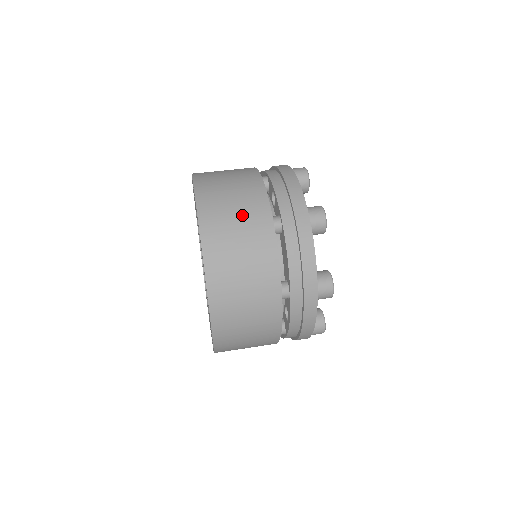
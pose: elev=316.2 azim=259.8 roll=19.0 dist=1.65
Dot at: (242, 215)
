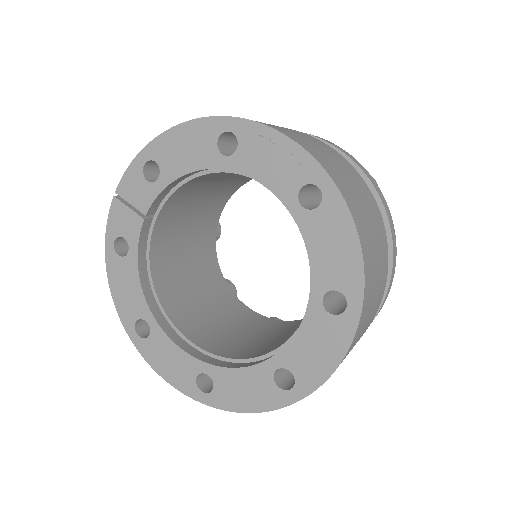
Dot at: occluded
